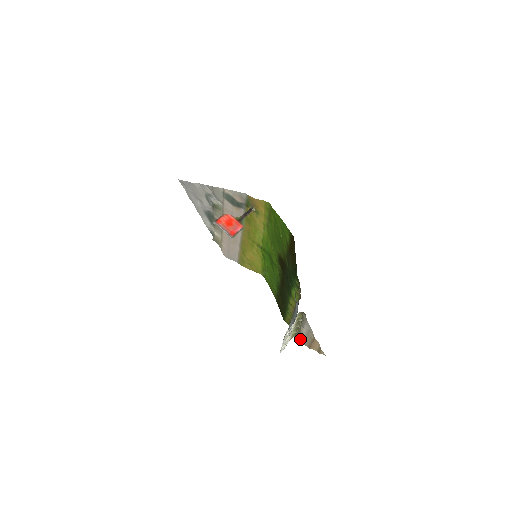
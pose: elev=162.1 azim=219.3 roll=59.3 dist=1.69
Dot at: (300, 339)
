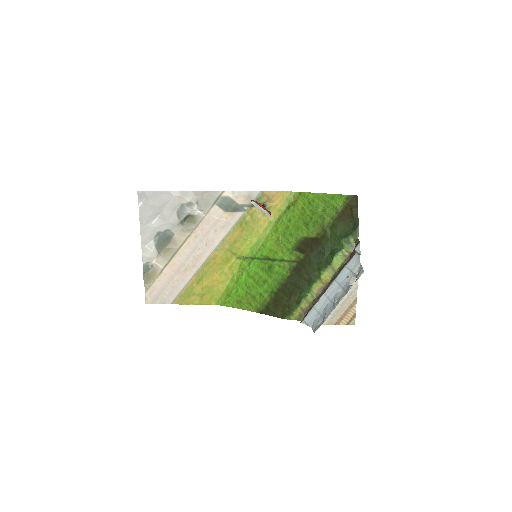
Dot at: occluded
